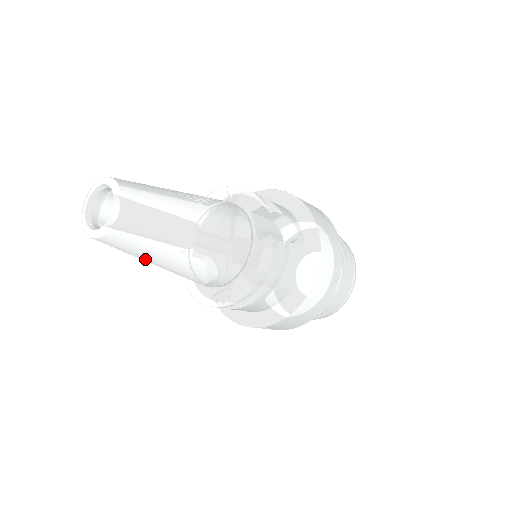
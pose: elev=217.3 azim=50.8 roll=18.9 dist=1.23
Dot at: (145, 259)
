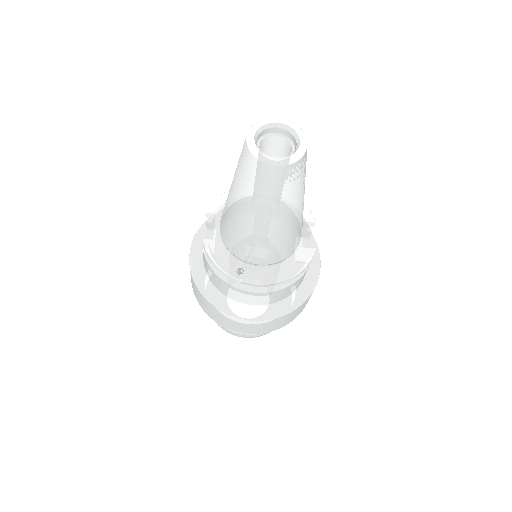
Dot at: (255, 204)
